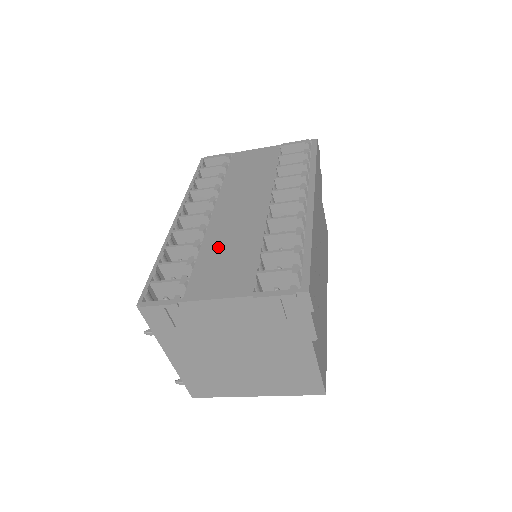
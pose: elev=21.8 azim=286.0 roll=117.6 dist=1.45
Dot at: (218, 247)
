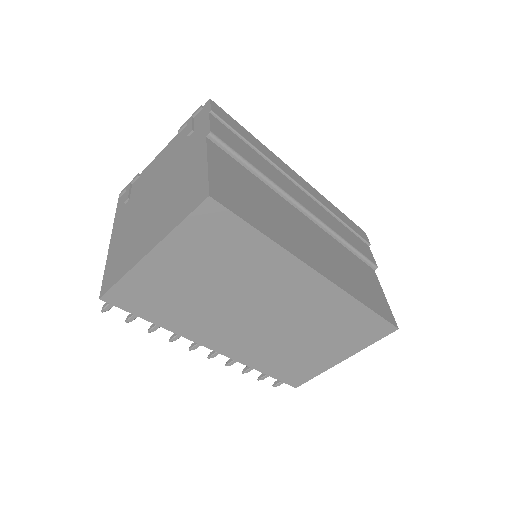
Dot at: occluded
